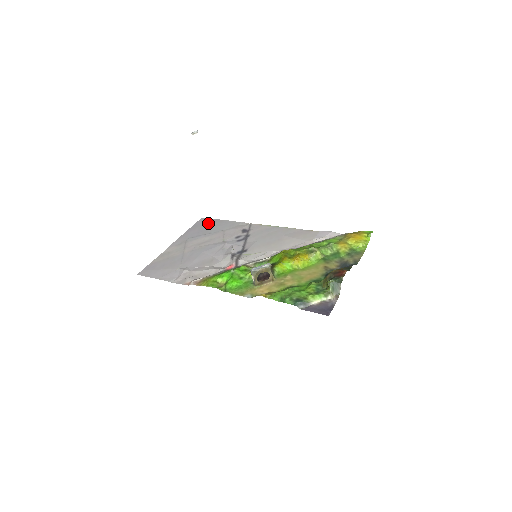
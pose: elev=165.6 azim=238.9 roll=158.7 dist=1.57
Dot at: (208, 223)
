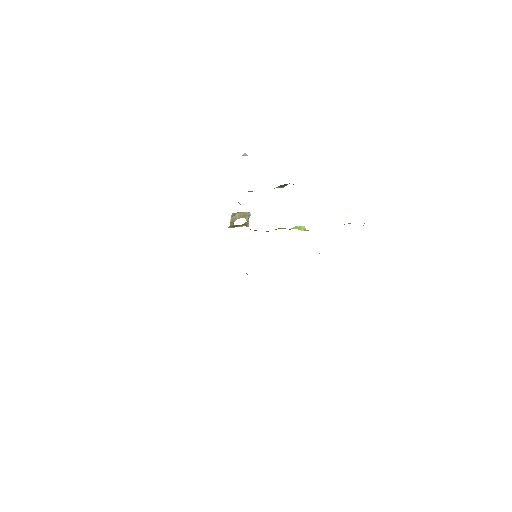
Dot at: occluded
